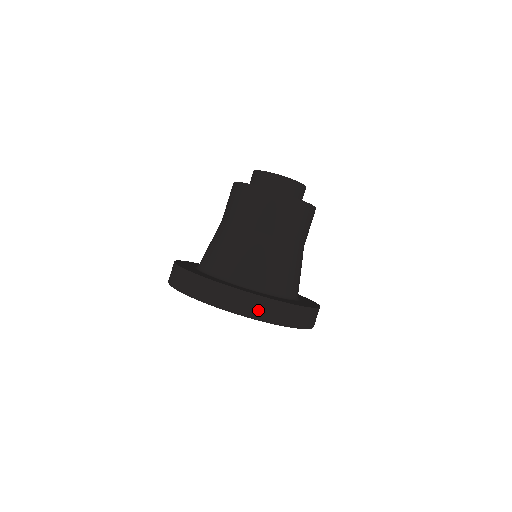
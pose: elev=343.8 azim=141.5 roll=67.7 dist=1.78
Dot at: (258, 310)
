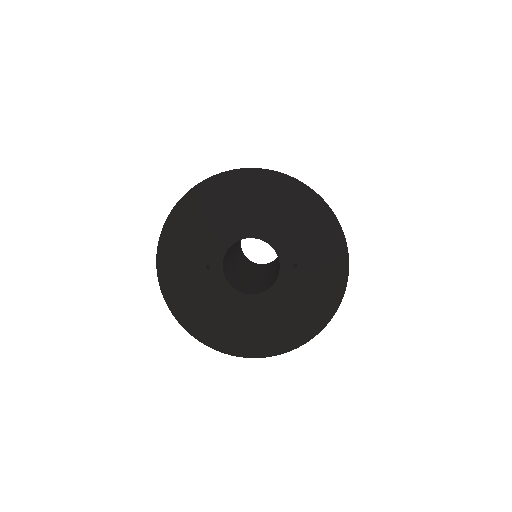
Dot at: occluded
